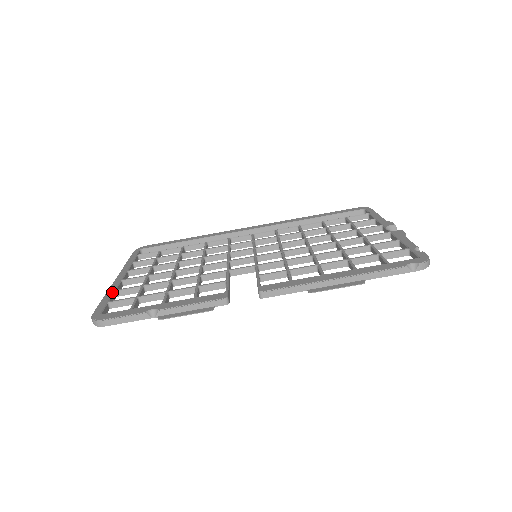
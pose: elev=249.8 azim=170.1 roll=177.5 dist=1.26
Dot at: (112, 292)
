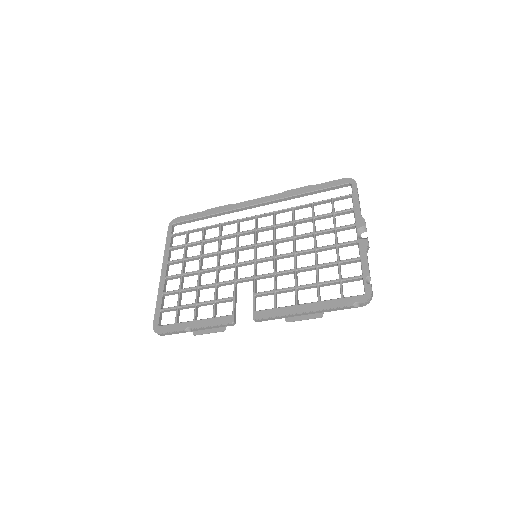
Dot at: (161, 296)
